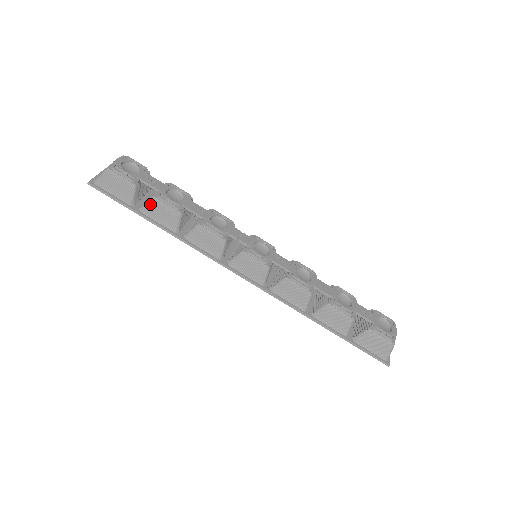
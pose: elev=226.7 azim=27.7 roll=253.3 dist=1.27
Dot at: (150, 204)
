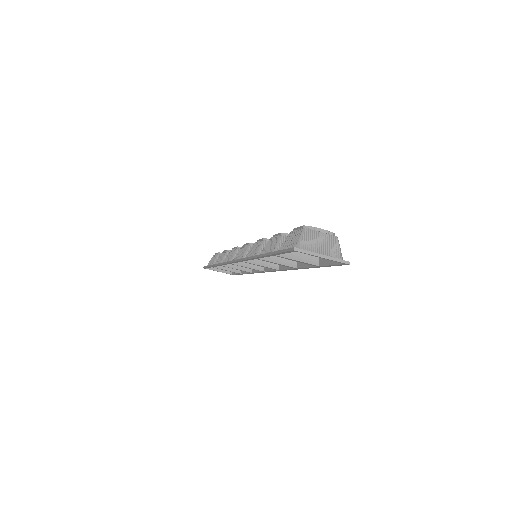
Dot at: (218, 258)
